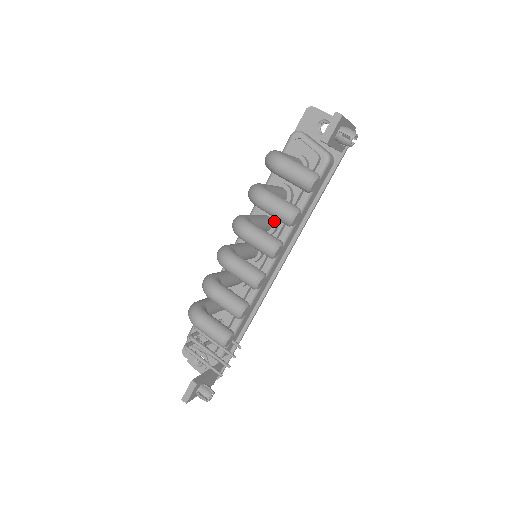
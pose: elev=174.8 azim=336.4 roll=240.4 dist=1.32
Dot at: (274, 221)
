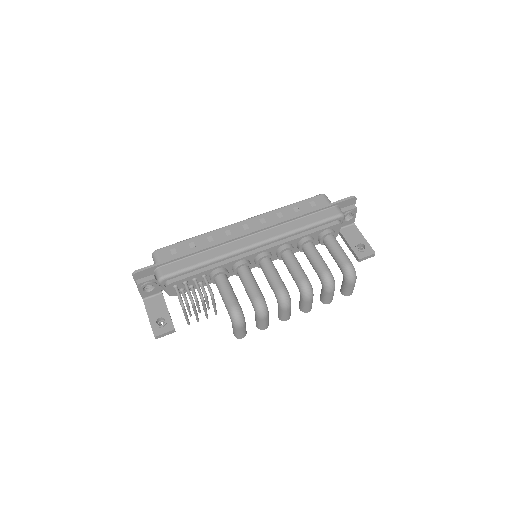
Dot at: occluded
